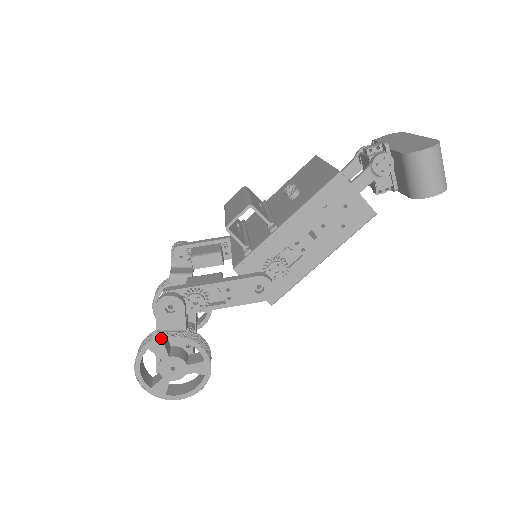
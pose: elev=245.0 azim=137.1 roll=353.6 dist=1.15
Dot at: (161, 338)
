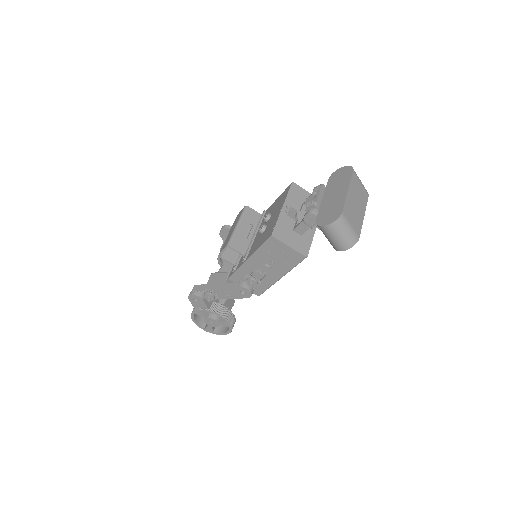
Dot at: (199, 310)
